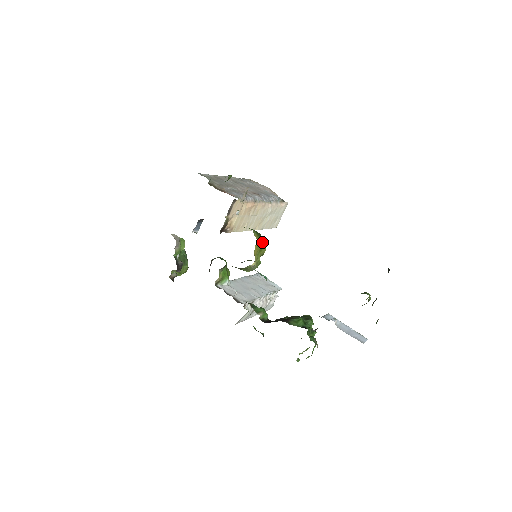
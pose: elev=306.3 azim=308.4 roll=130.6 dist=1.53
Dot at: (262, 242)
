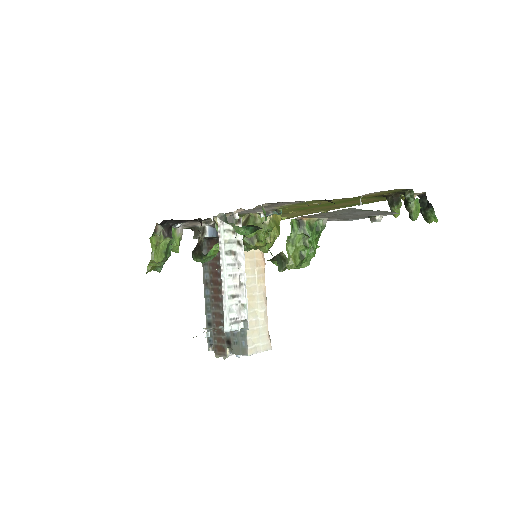
Dot at: (279, 229)
